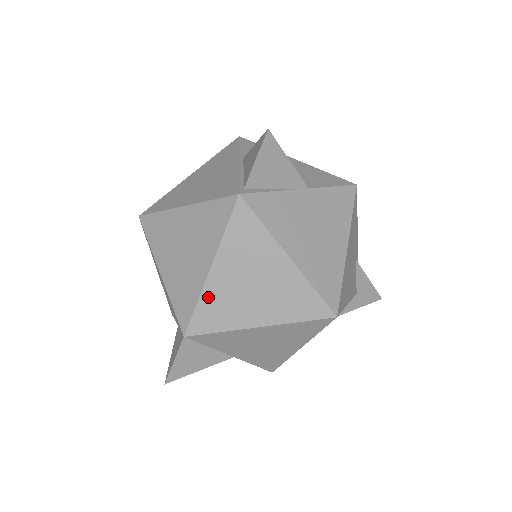
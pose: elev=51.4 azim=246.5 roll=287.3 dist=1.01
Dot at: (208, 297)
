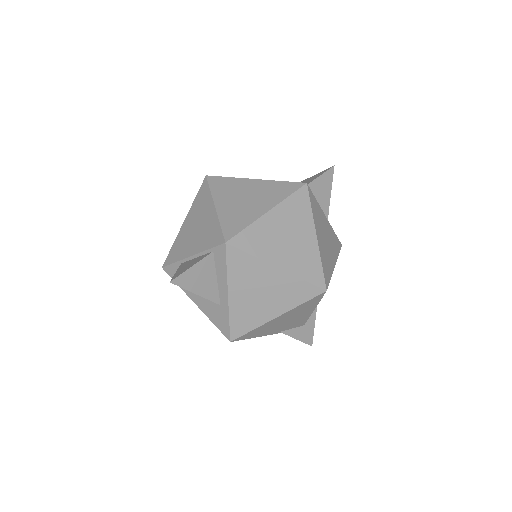
Dot at: (257, 227)
